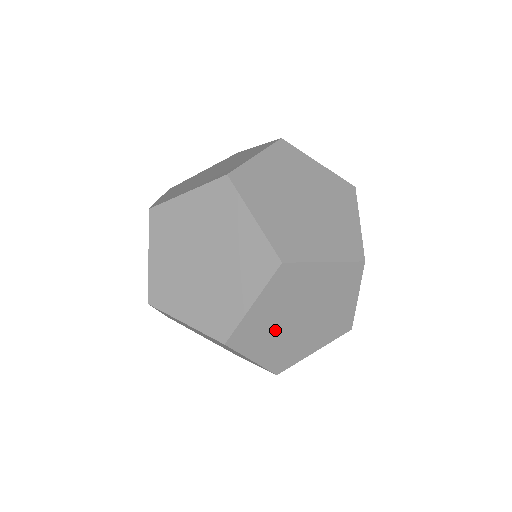
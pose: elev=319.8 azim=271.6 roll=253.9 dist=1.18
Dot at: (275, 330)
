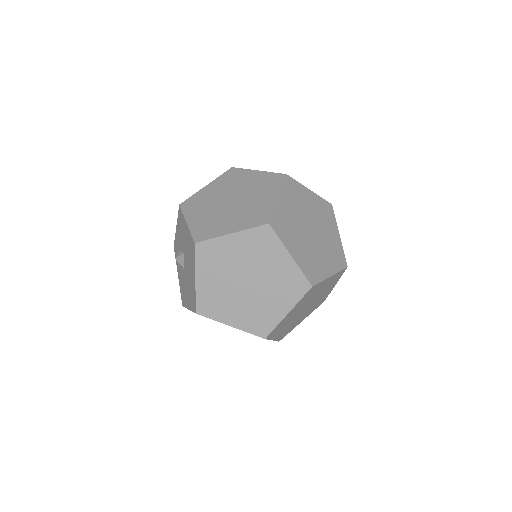
Dot at: (291, 320)
